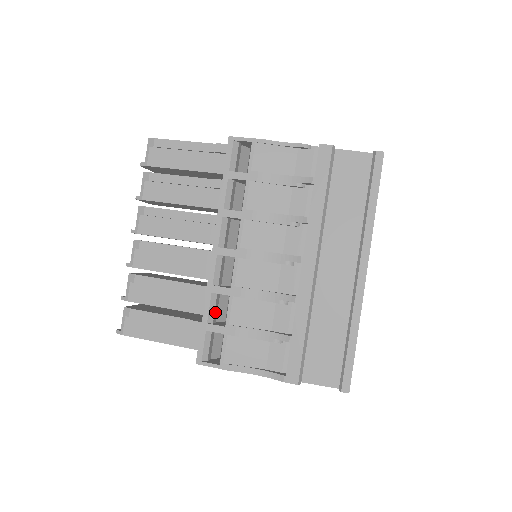
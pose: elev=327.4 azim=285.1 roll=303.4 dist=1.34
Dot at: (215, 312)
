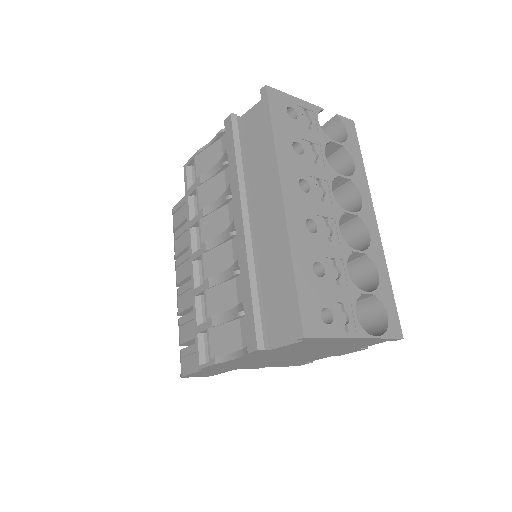
Dot at: occluded
